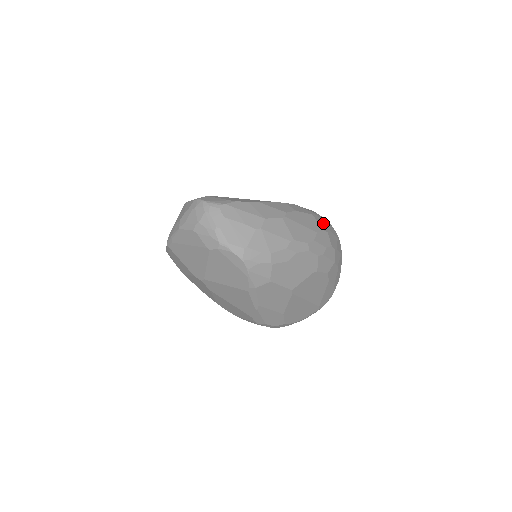
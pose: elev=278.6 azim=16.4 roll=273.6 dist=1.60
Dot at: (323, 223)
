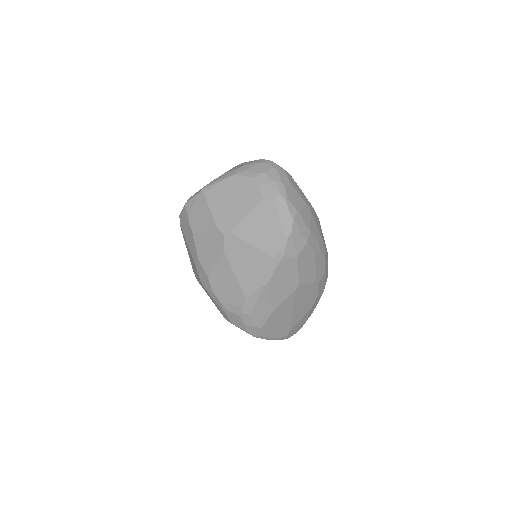
Dot at: occluded
